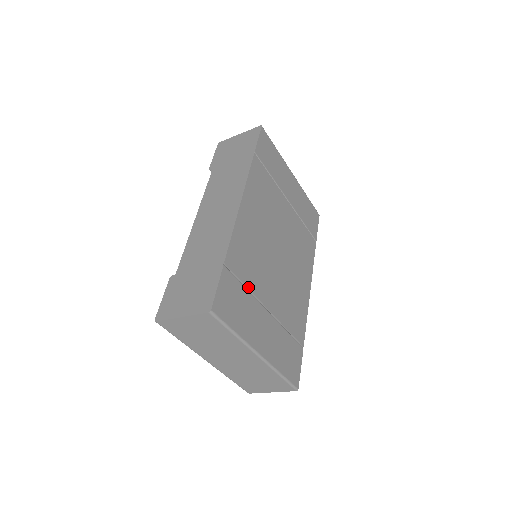
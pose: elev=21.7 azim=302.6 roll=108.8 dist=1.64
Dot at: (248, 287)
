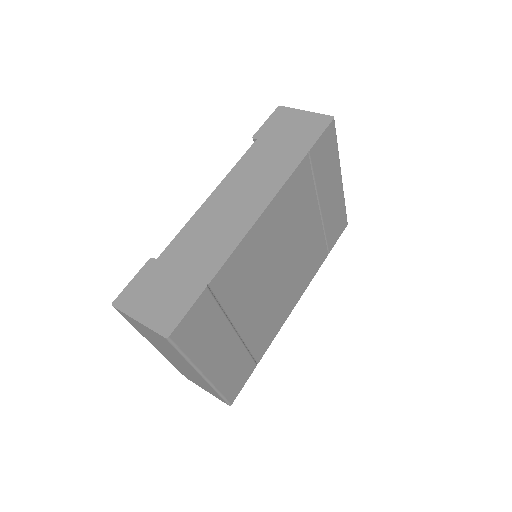
Dot at: (225, 308)
